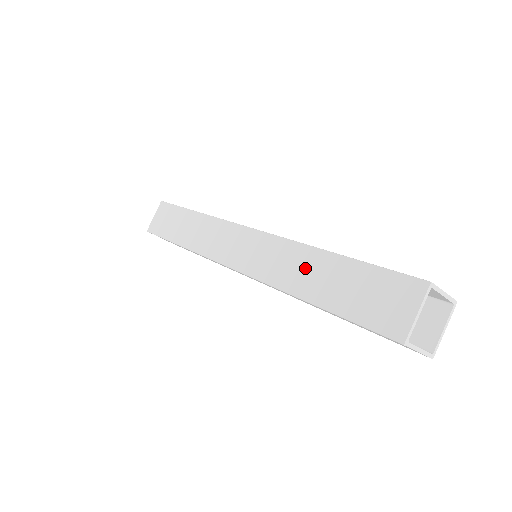
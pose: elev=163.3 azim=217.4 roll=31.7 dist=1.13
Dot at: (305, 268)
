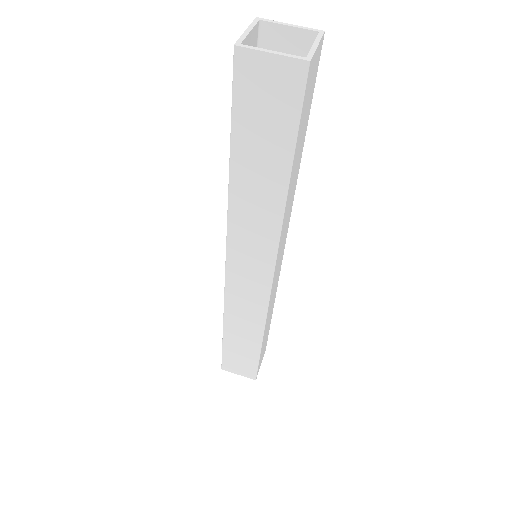
Dot at: occluded
